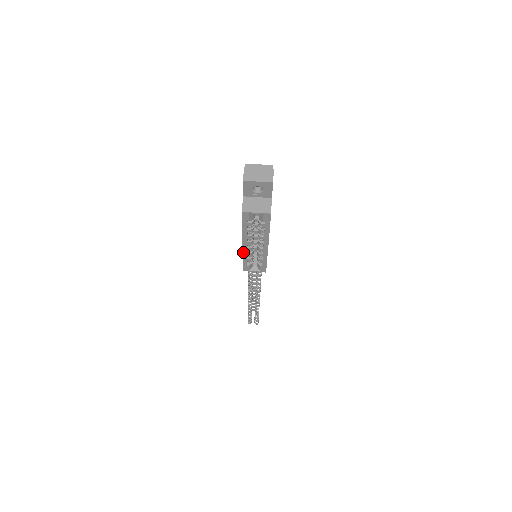
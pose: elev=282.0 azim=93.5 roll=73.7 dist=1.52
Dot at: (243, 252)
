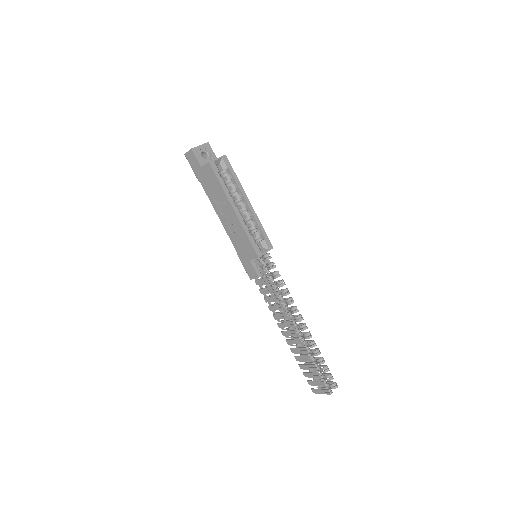
Dot at: (241, 223)
